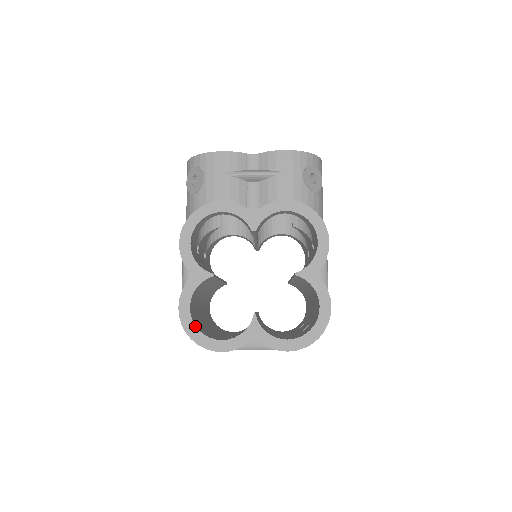
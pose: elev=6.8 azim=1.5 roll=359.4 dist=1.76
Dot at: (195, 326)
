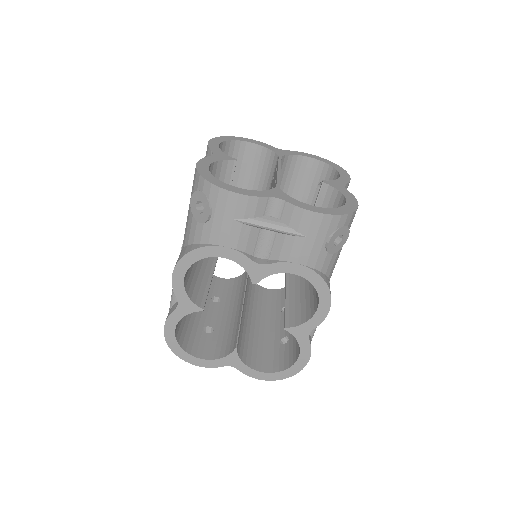
Dot at: (178, 344)
